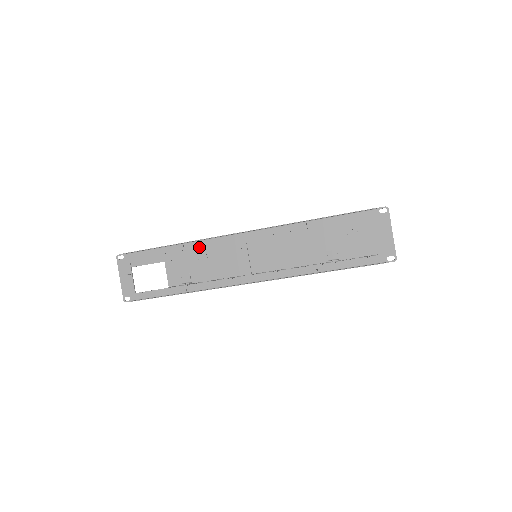
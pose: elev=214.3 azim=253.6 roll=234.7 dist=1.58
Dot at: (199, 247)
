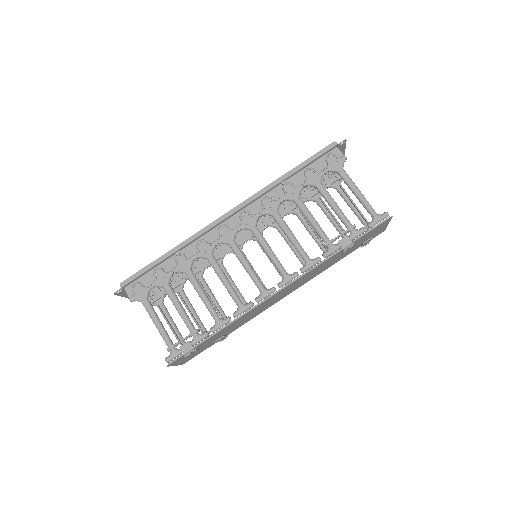
Dot at: occluded
